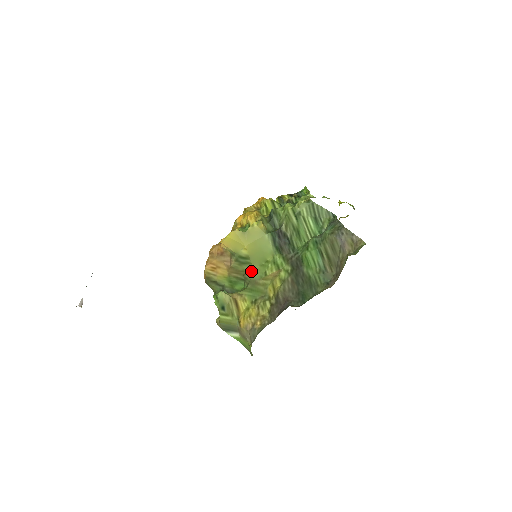
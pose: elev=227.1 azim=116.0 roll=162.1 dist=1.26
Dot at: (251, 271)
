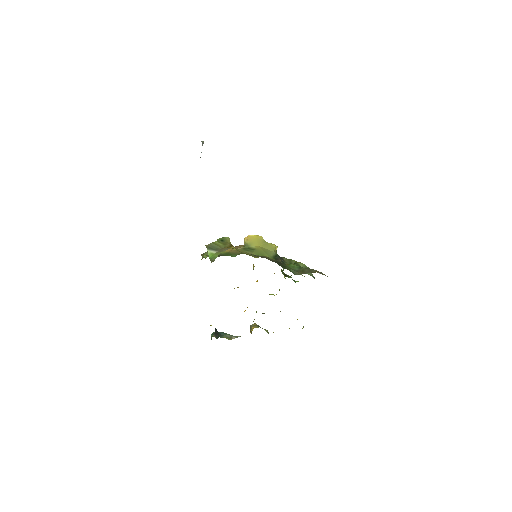
Dot at: (249, 253)
